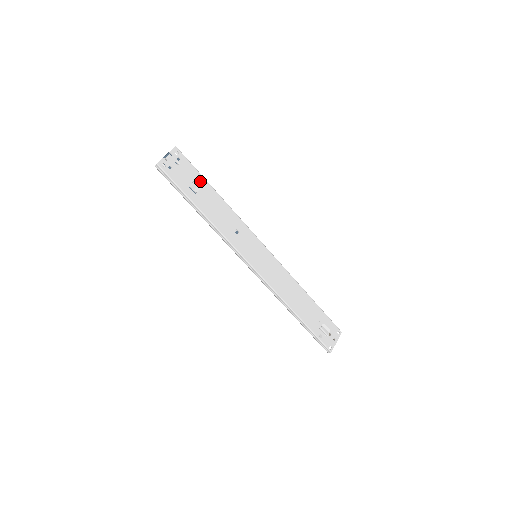
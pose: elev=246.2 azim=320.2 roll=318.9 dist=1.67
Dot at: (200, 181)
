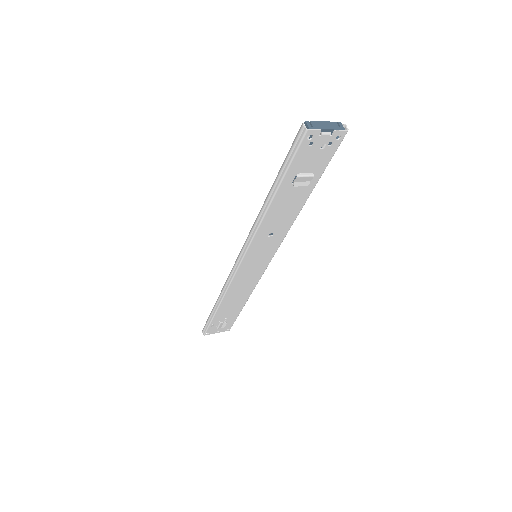
Dot at: (313, 177)
